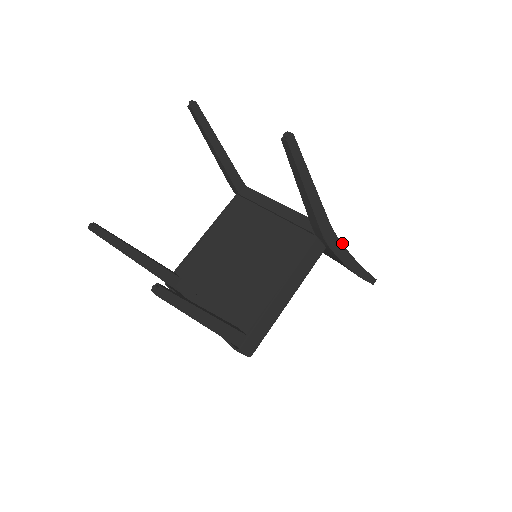
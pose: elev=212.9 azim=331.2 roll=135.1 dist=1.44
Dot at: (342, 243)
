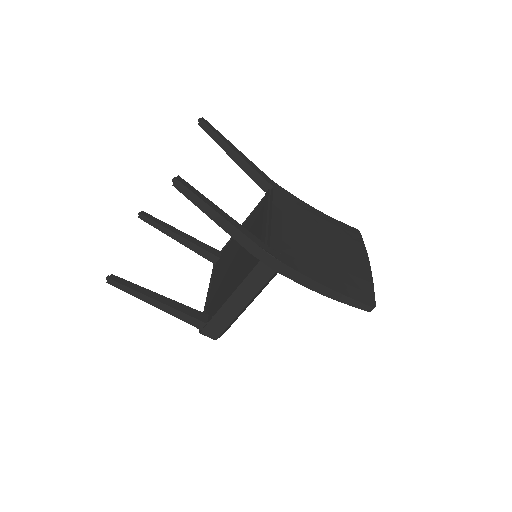
Dot at: (292, 268)
